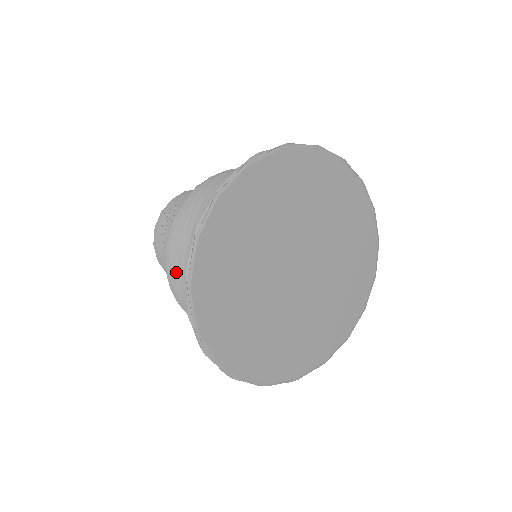
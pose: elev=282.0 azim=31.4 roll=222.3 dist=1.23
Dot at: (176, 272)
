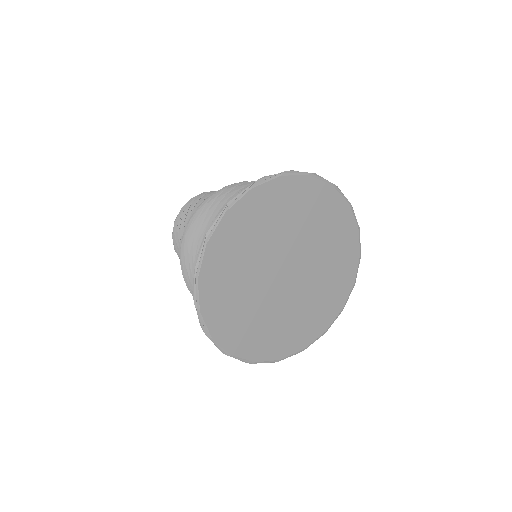
Dot at: (203, 217)
